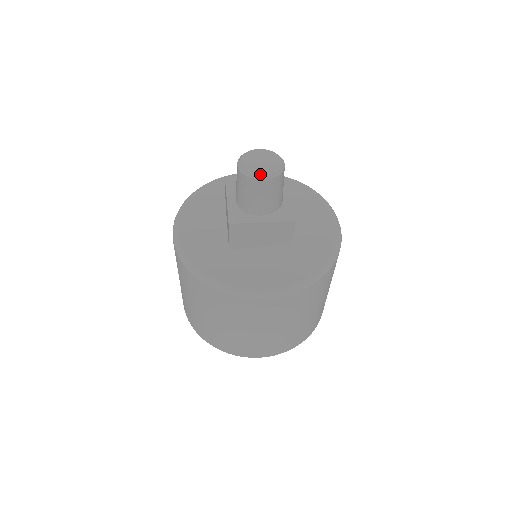
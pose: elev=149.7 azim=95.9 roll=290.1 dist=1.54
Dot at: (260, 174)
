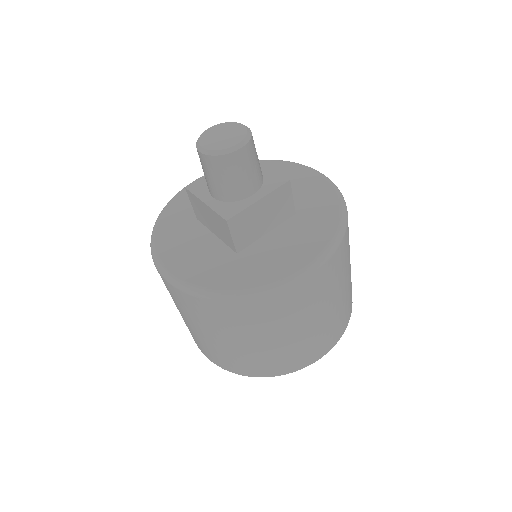
Dot at: (202, 145)
